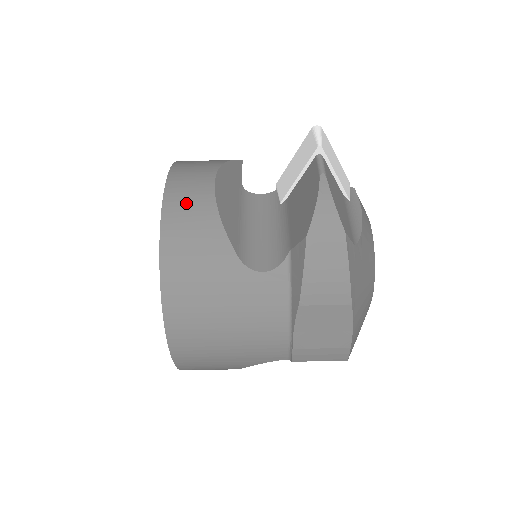
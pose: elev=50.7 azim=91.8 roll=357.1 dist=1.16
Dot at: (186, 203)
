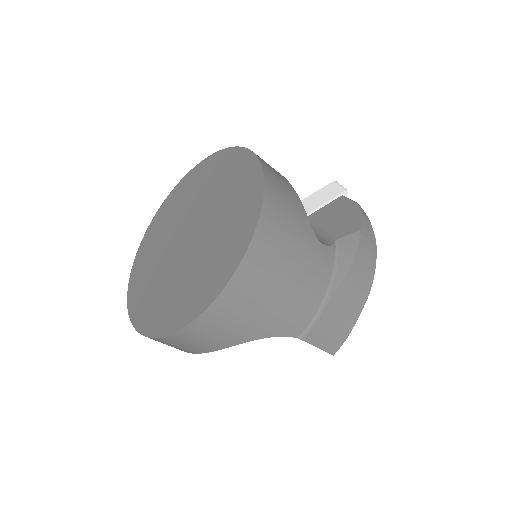
Dot at: (272, 169)
